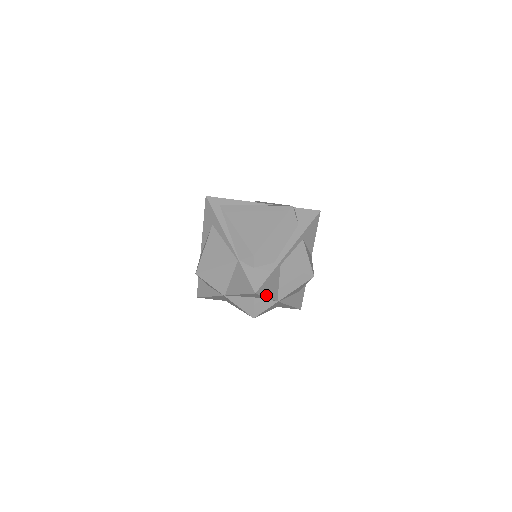
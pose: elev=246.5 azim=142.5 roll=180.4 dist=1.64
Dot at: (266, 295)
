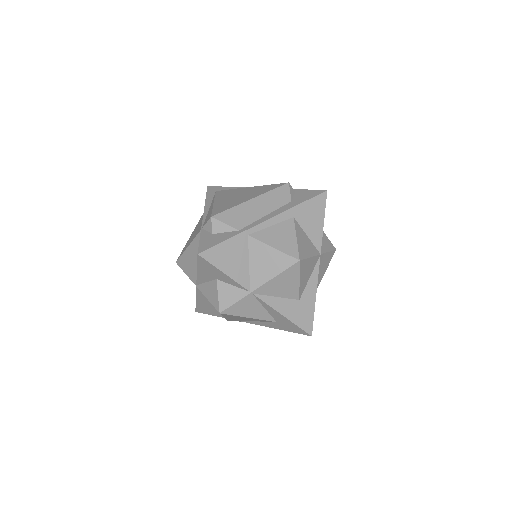
Dot at: (222, 269)
